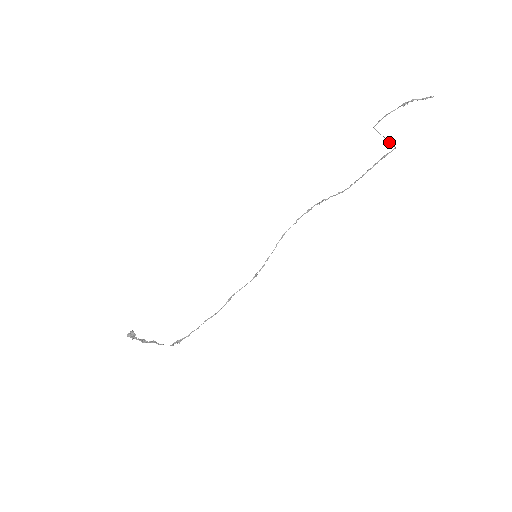
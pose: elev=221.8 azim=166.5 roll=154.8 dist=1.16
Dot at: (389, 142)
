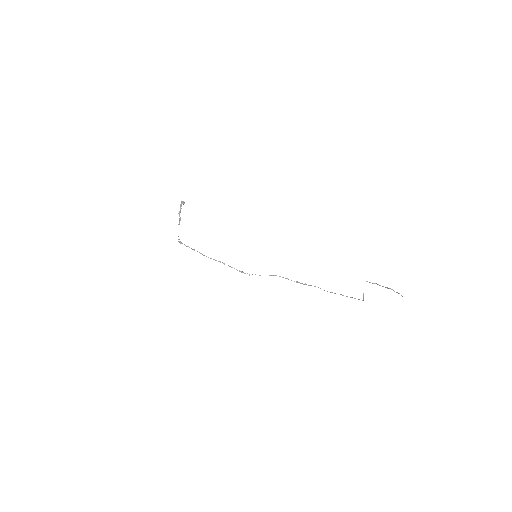
Dot at: occluded
